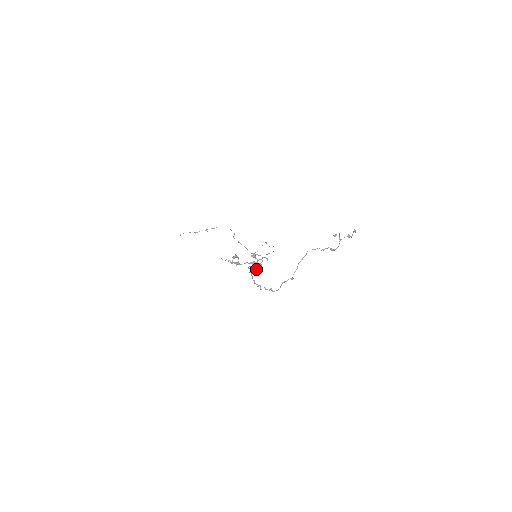
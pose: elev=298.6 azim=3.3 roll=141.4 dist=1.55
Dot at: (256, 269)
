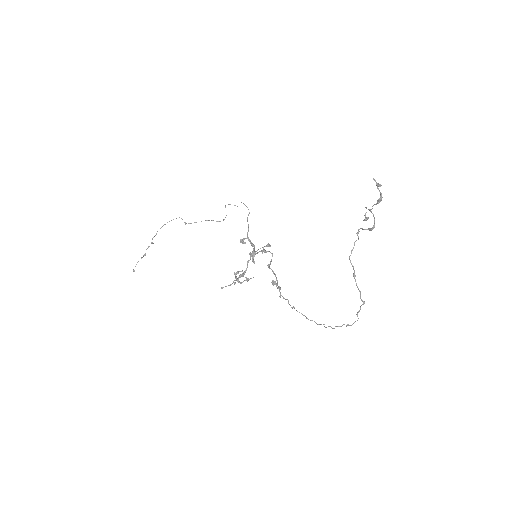
Dot at: (268, 264)
